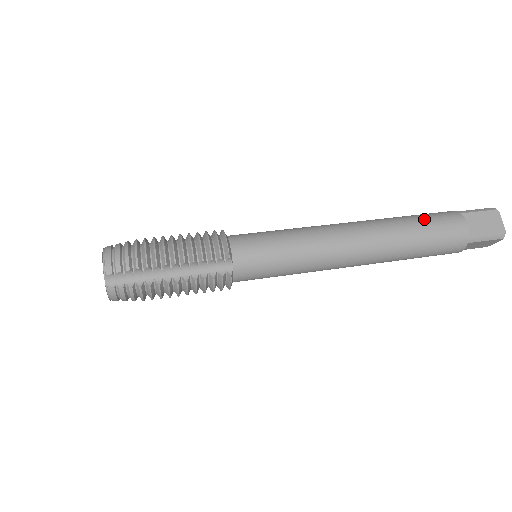
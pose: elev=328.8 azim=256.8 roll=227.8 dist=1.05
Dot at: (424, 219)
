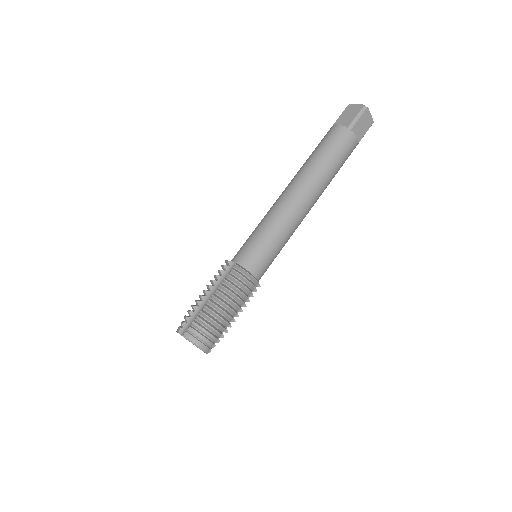
Dot at: (335, 155)
